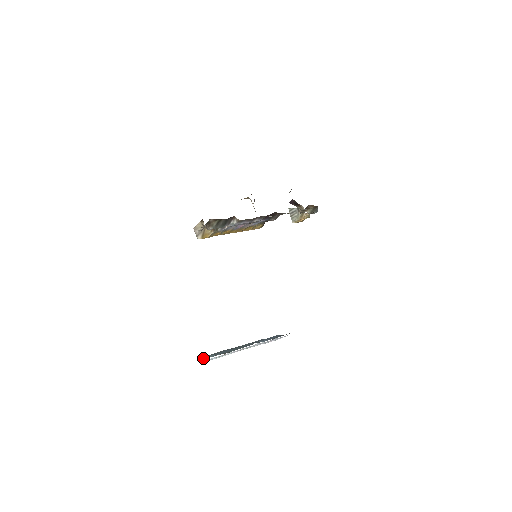
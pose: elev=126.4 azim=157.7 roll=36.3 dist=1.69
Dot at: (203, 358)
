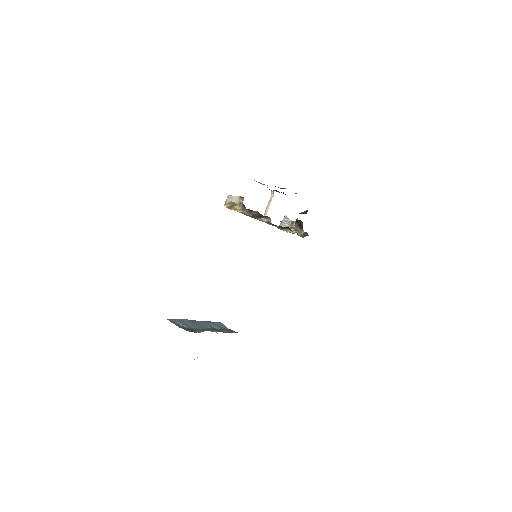
Dot at: (174, 322)
